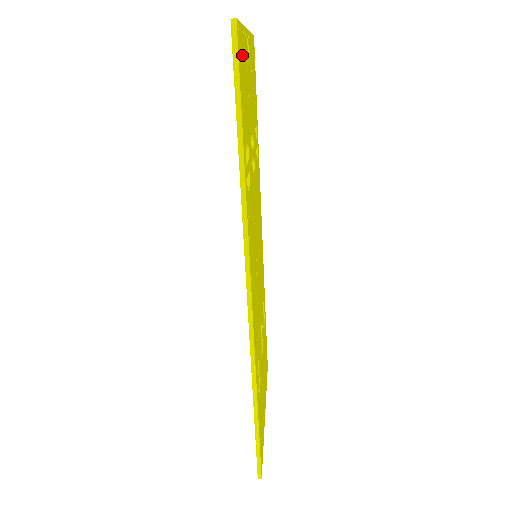
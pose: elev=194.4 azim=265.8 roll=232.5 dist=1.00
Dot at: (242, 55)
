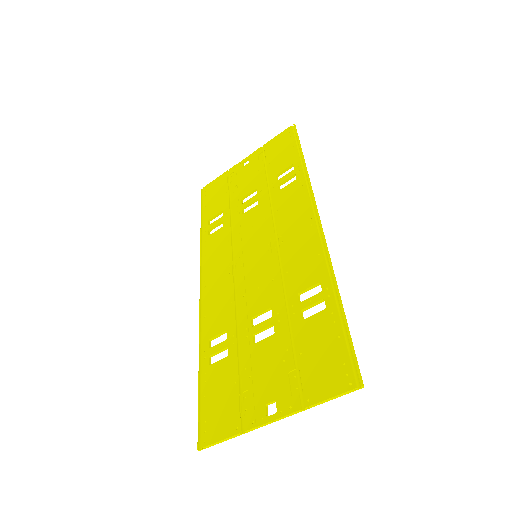
Dot at: occluded
